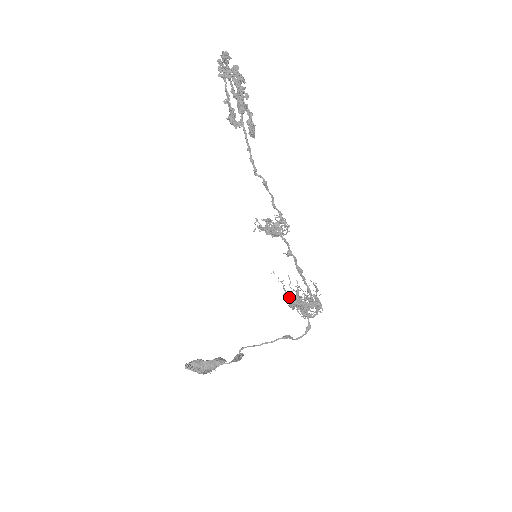
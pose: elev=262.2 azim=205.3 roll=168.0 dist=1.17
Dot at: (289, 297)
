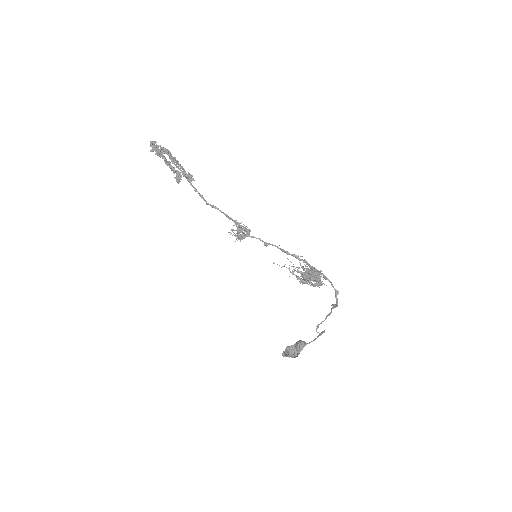
Dot at: (296, 276)
